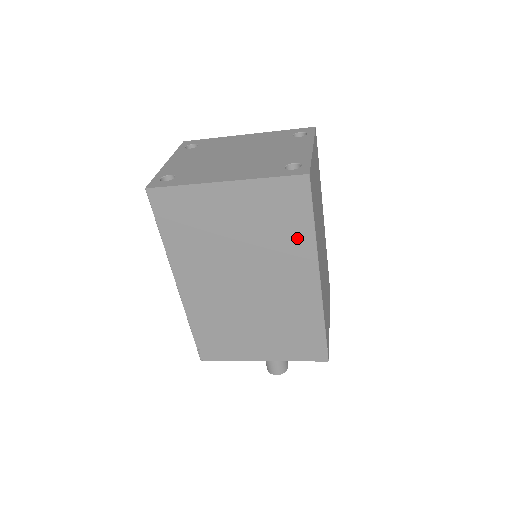
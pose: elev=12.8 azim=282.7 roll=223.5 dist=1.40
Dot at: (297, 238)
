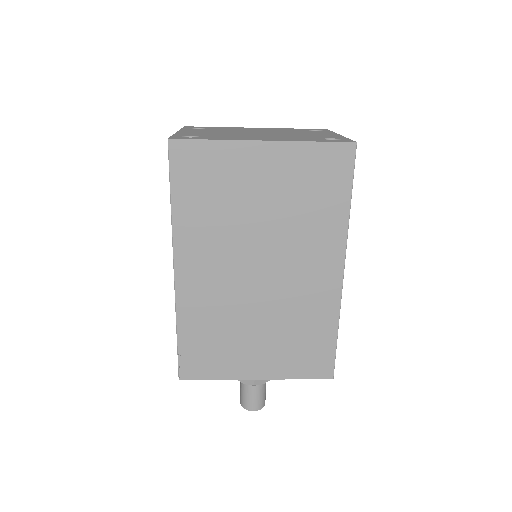
Dot at: (329, 218)
